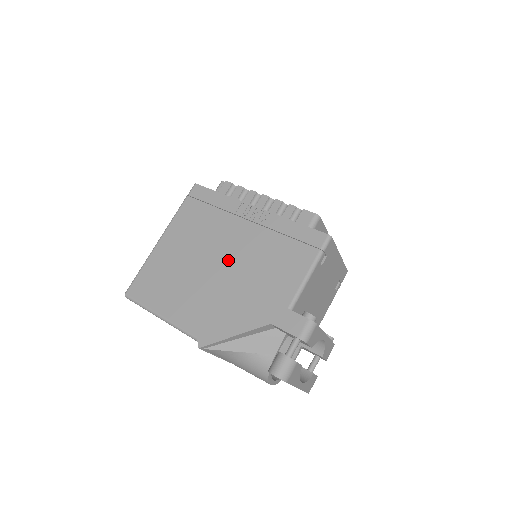
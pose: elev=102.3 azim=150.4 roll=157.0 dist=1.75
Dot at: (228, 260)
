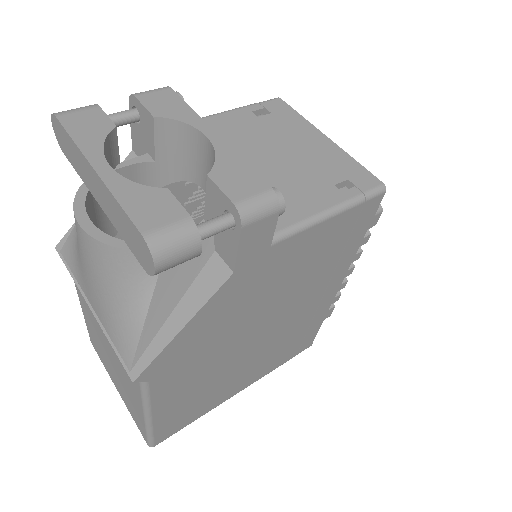
Dot at: occluded
